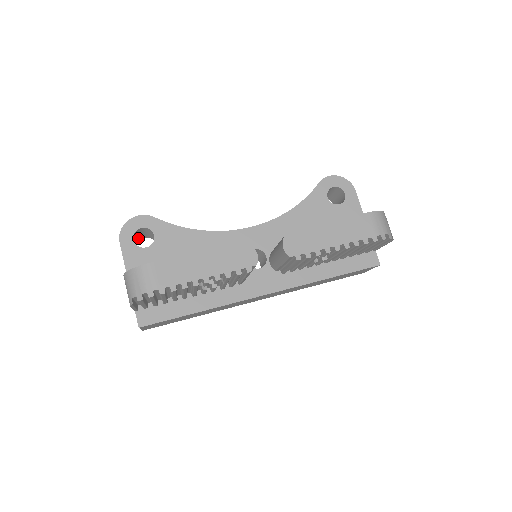
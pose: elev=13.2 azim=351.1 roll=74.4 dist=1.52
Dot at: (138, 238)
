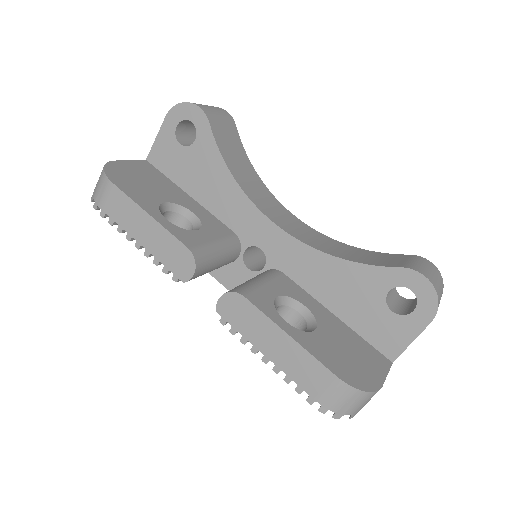
Dot at: occluded
